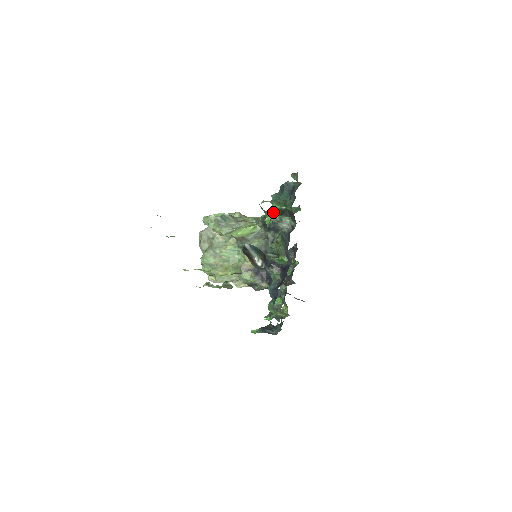
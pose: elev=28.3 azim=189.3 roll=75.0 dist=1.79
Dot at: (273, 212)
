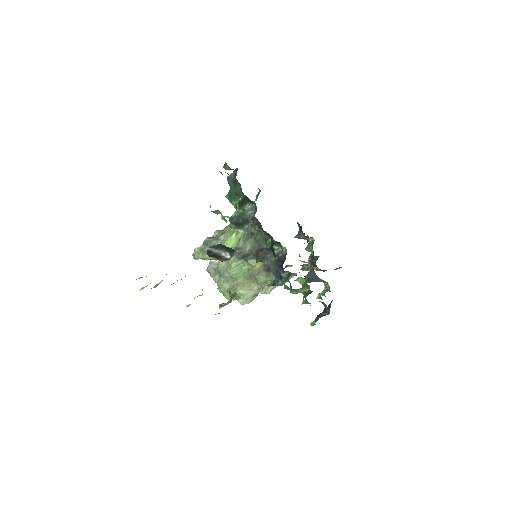
Dot at: (236, 209)
